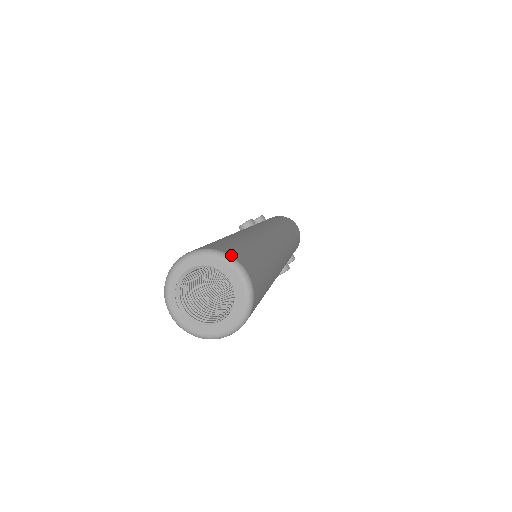
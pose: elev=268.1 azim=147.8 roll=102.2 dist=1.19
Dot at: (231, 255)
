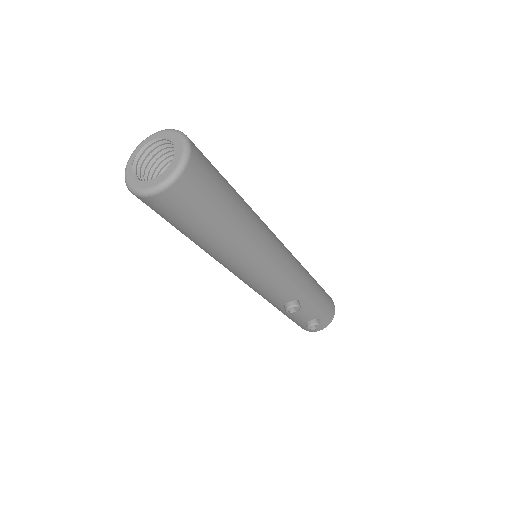
Dot at: (184, 134)
